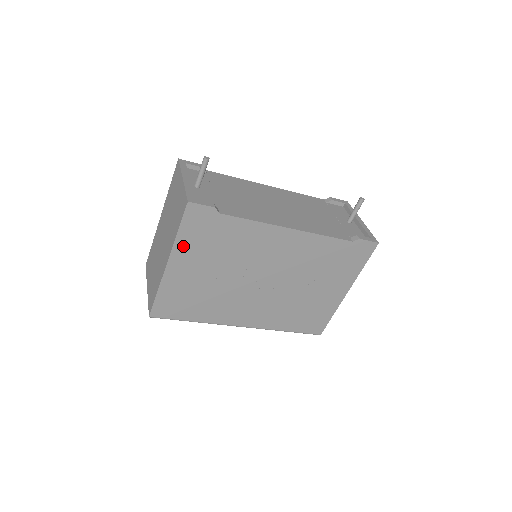
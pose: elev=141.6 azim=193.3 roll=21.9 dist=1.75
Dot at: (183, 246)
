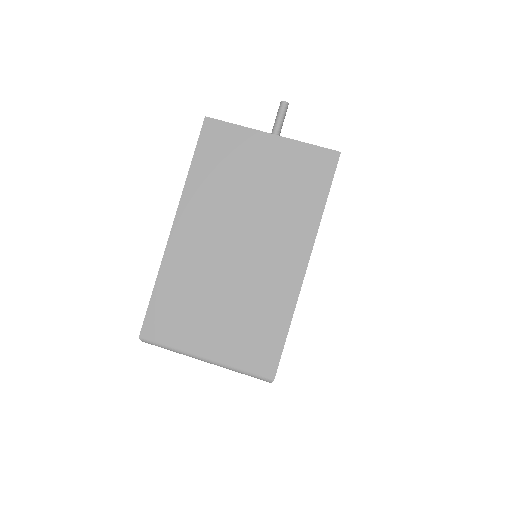
Dot at: occluded
